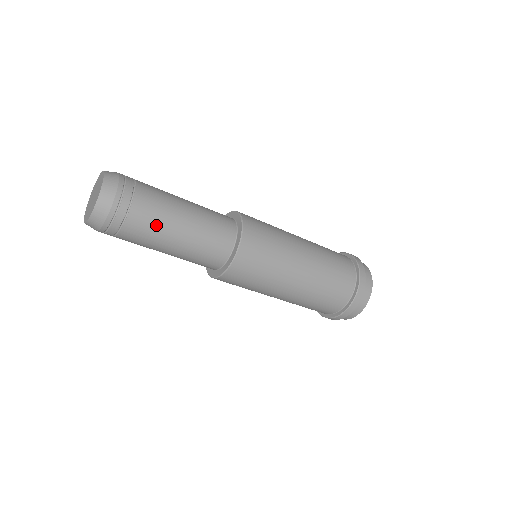
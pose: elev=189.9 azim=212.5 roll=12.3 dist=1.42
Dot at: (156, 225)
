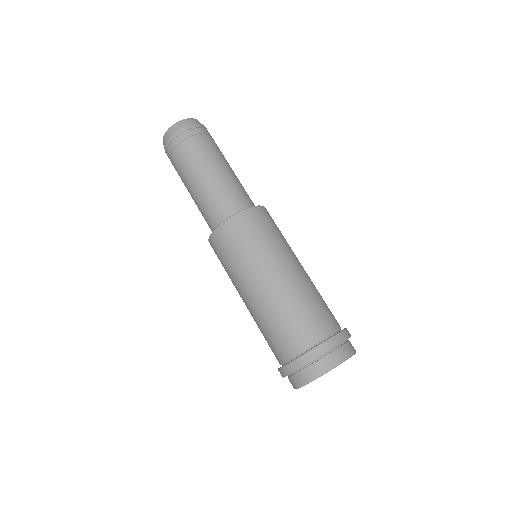
Dot at: (186, 168)
